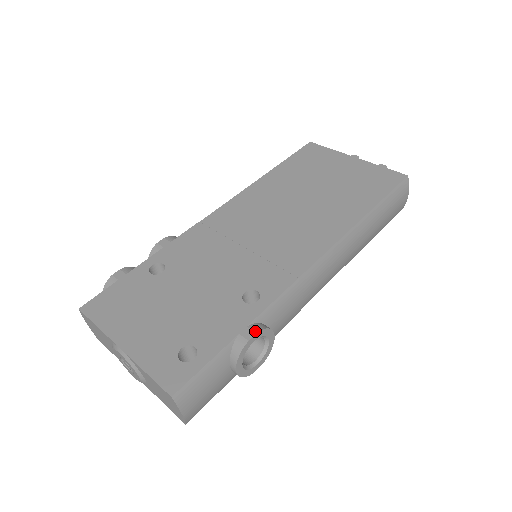
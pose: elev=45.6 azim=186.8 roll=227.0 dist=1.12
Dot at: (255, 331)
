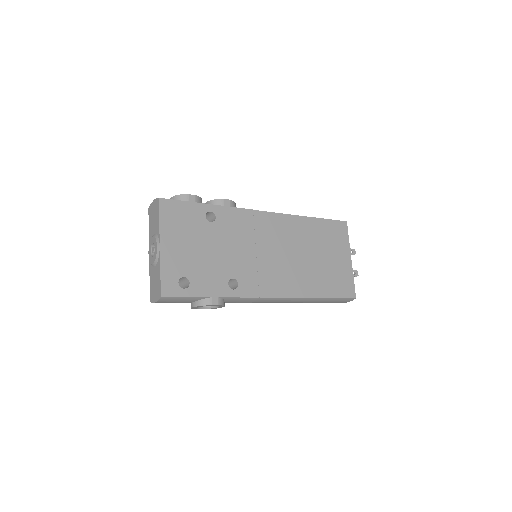
Dot at: (219, 303)
